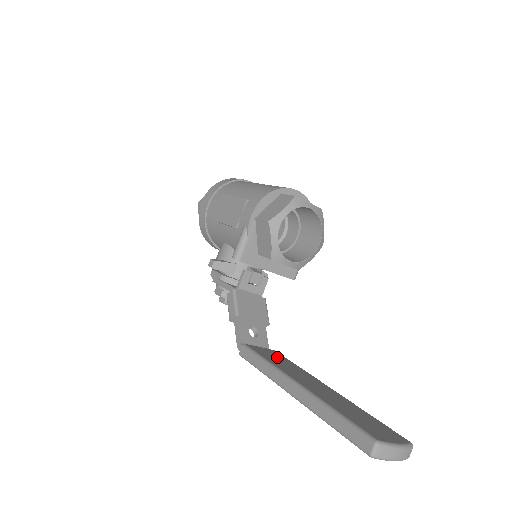
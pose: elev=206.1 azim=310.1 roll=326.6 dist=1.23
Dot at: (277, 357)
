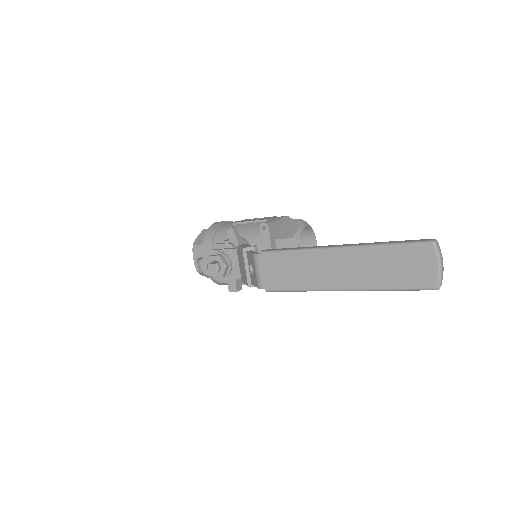
Dot at: occluded
